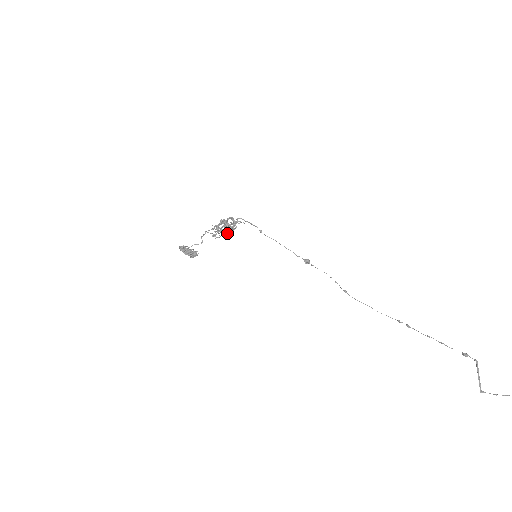
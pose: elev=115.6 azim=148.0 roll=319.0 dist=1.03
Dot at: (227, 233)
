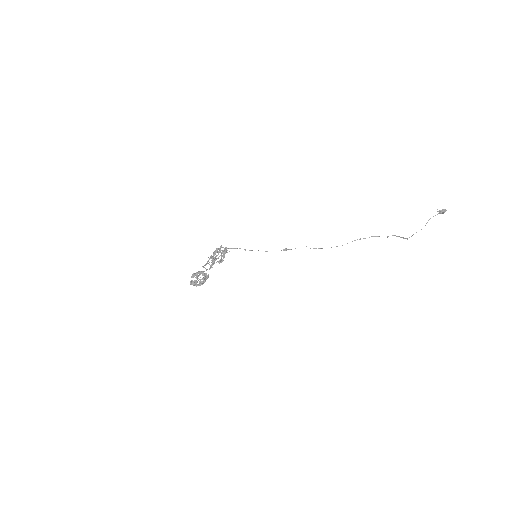
Dot at: (221, 260)
